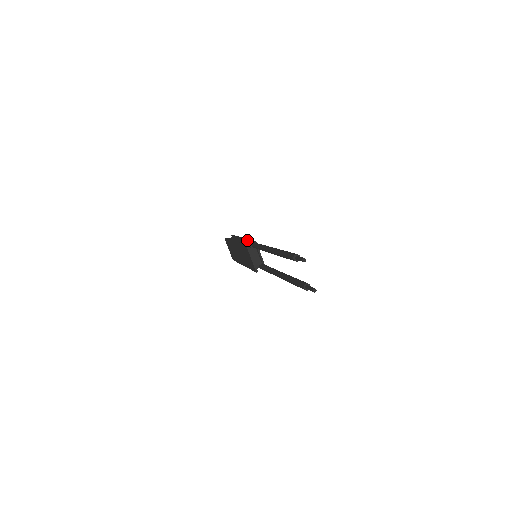
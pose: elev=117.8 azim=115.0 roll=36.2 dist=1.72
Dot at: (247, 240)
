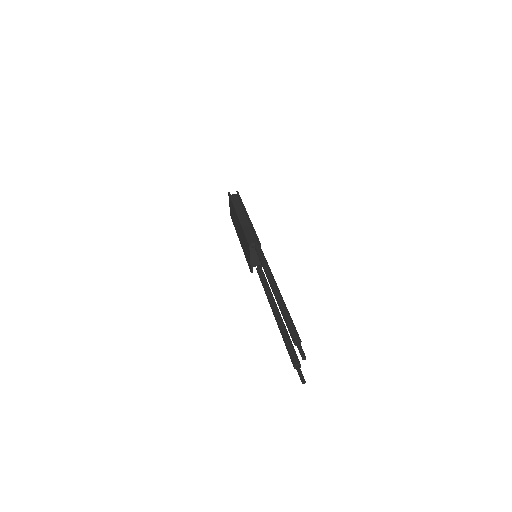
Dot at: (252, 228)
